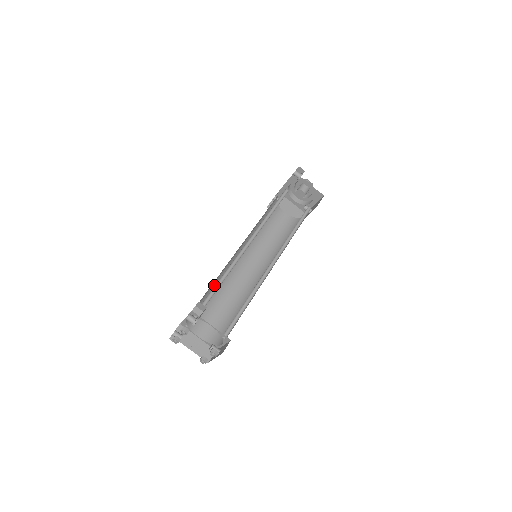
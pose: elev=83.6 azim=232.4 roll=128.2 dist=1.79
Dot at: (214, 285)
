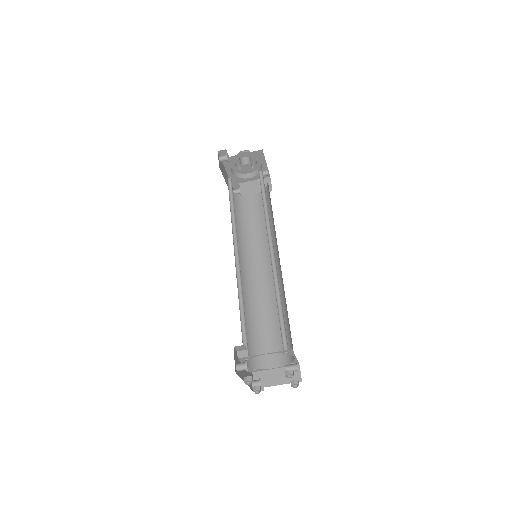
Dot at: (246, 314)
